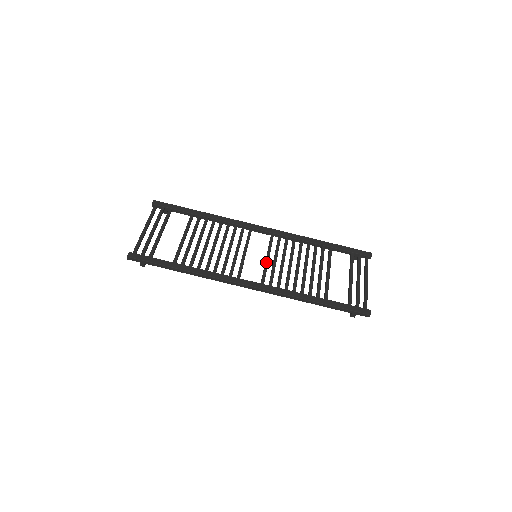
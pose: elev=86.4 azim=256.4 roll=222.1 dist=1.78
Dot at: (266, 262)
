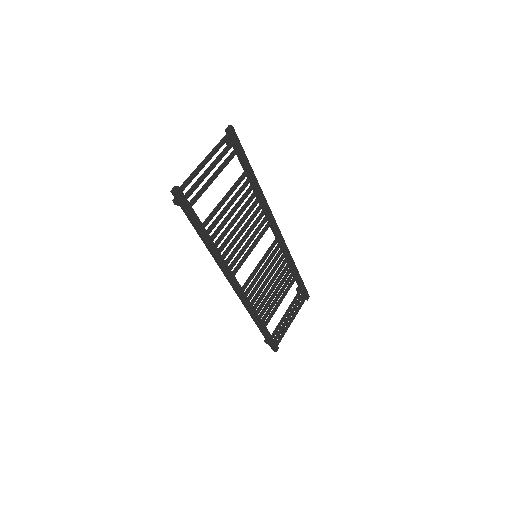
Dot at: (258, 268)
